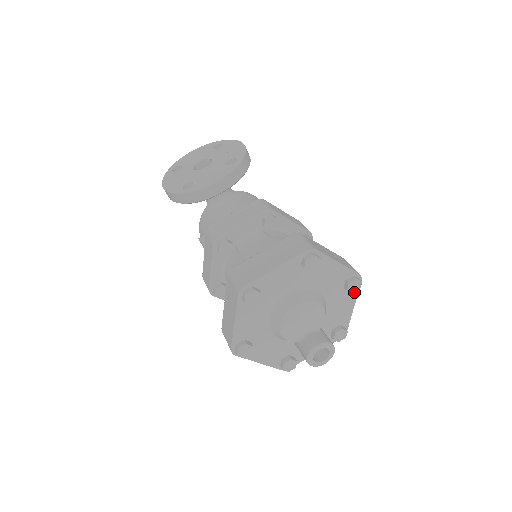
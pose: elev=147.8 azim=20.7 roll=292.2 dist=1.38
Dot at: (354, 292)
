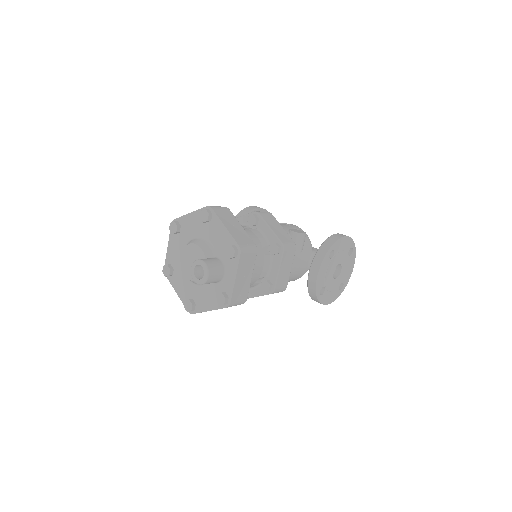
Dot at: (208, 219)
